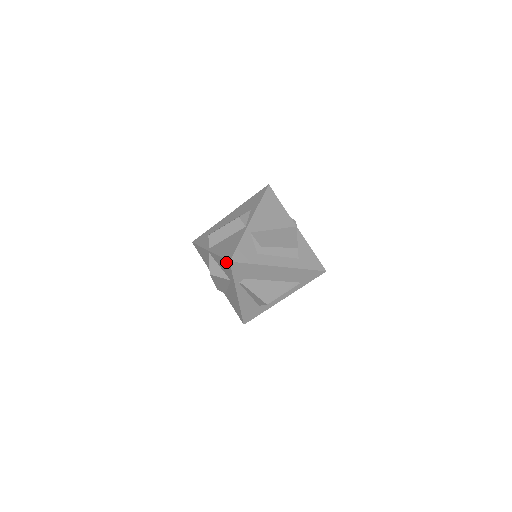
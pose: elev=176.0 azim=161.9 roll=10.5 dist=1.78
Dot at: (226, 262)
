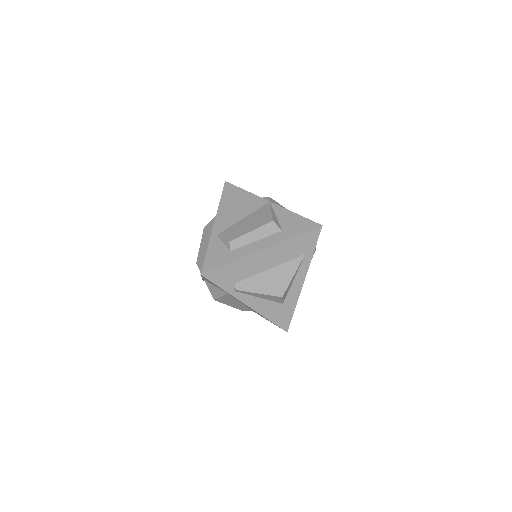
Dot at: (204, 277)
